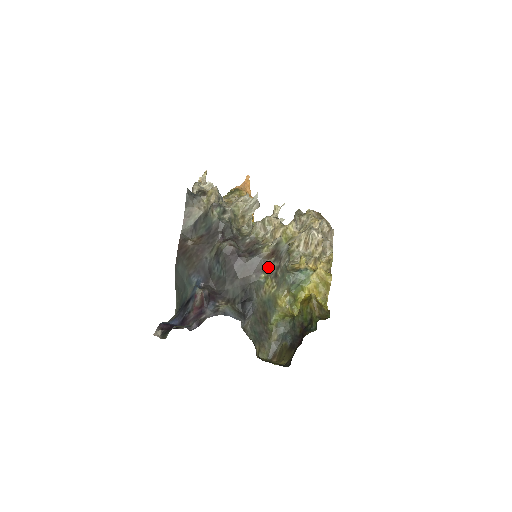
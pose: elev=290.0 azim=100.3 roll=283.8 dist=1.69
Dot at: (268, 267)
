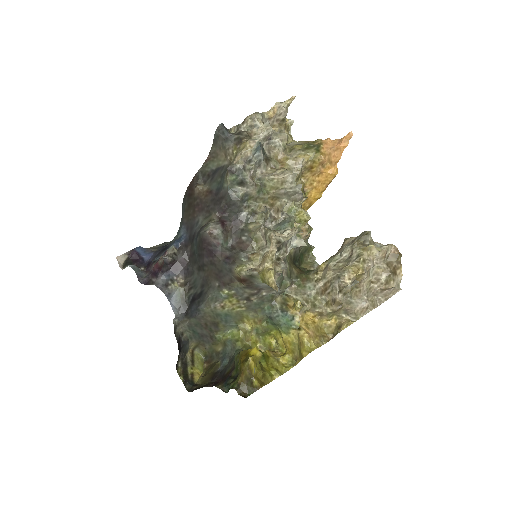
Dot at: (237, 287)
